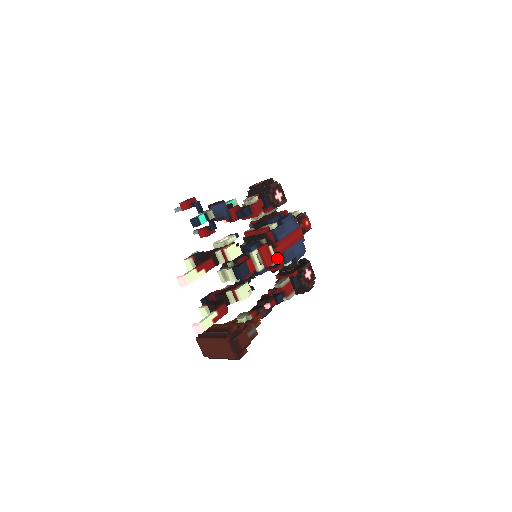
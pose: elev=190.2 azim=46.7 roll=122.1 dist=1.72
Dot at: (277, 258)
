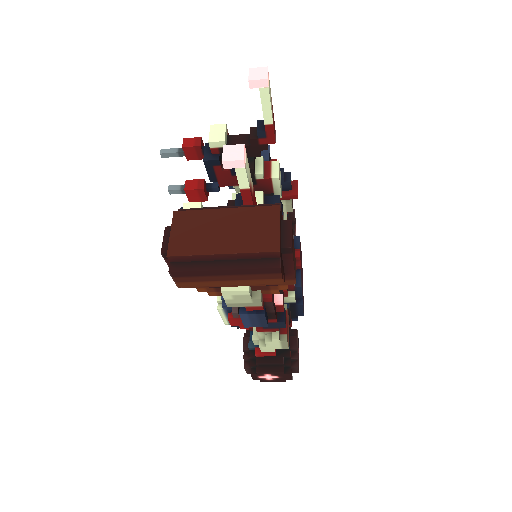
Dot at: occluded
